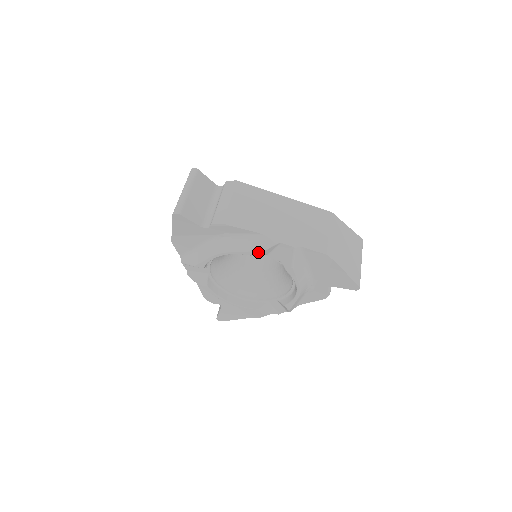
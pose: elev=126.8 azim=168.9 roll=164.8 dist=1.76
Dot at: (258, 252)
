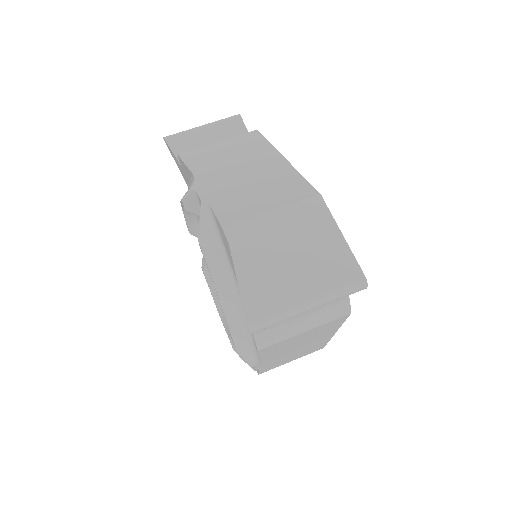
Dot at: (182, 201)
